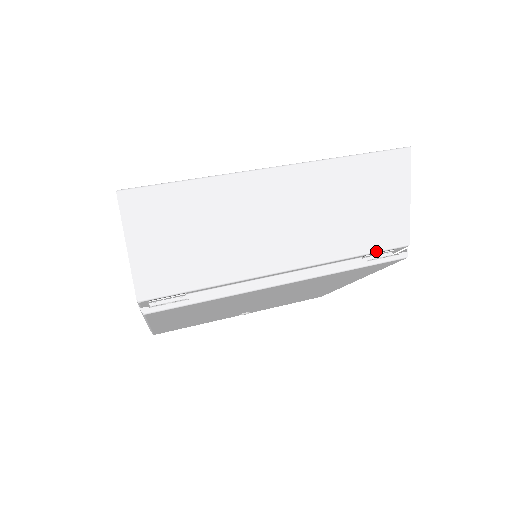
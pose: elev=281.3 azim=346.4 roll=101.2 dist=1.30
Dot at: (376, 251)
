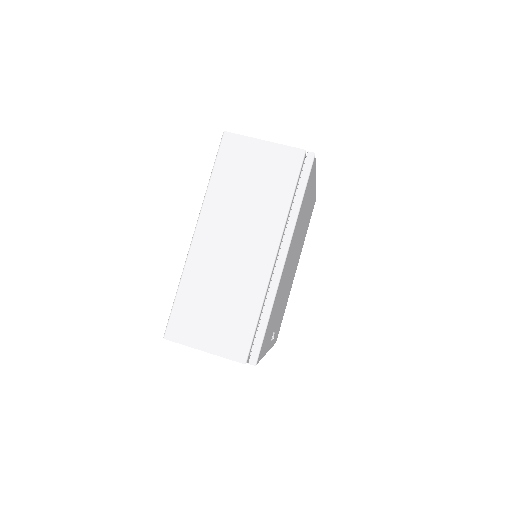
Dot at: occluded
